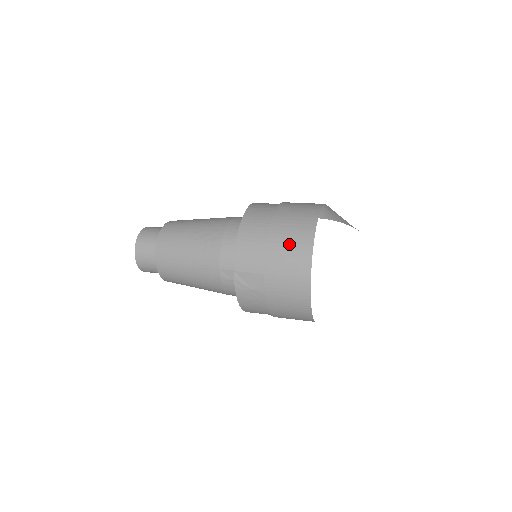
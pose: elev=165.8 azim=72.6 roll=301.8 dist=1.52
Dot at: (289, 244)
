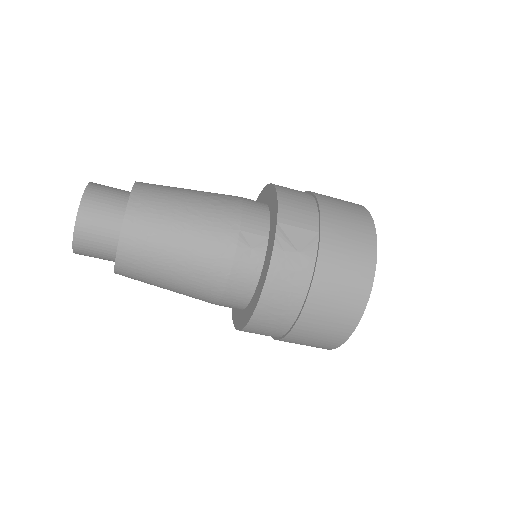
Dot at: (344, 208)
